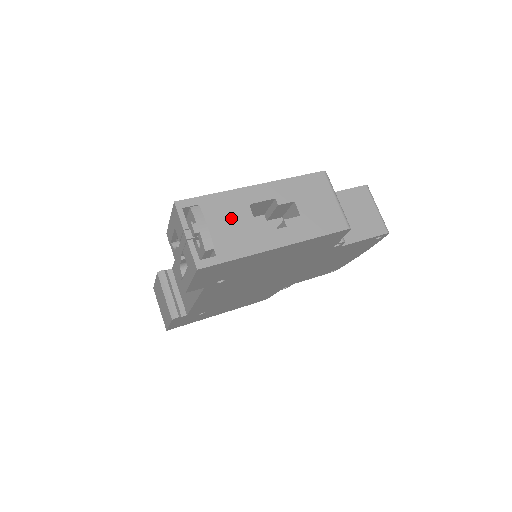
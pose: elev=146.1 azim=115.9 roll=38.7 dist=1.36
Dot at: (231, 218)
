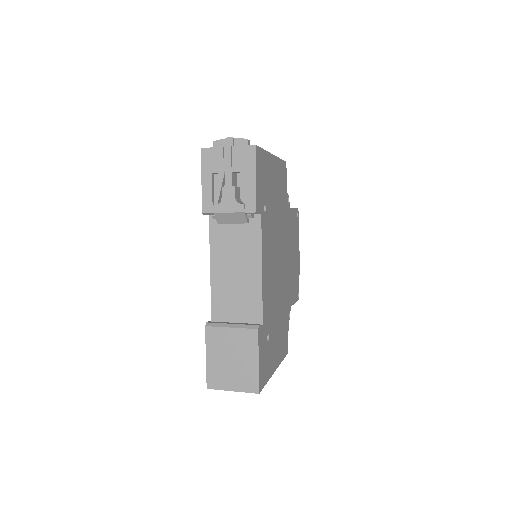
Dot at: occluded
